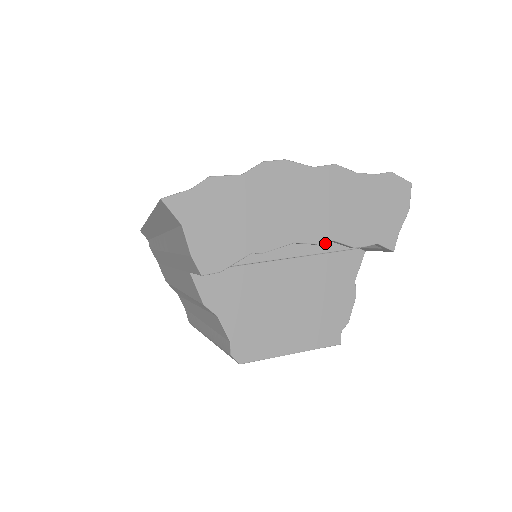
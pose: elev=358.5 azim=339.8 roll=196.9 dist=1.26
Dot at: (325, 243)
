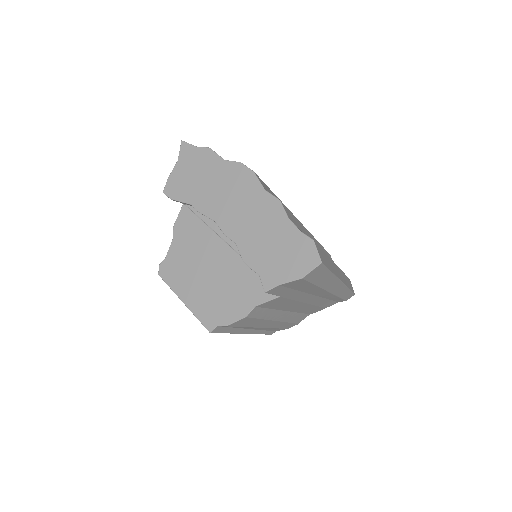
Dot at: occluded
